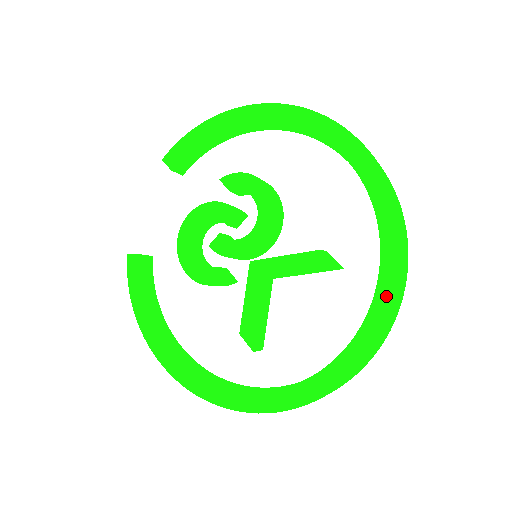
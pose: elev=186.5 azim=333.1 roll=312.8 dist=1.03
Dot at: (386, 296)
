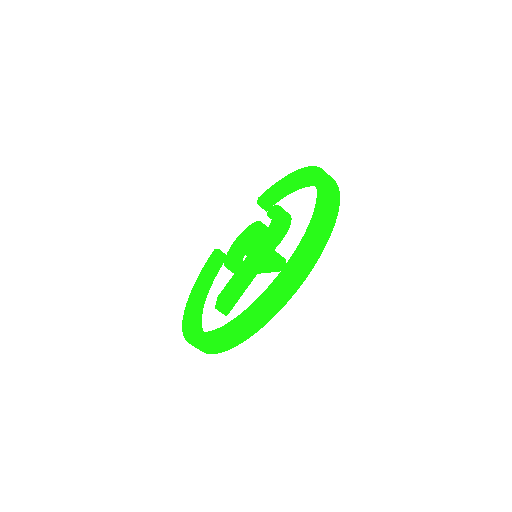
Dot at: (278, 280)
